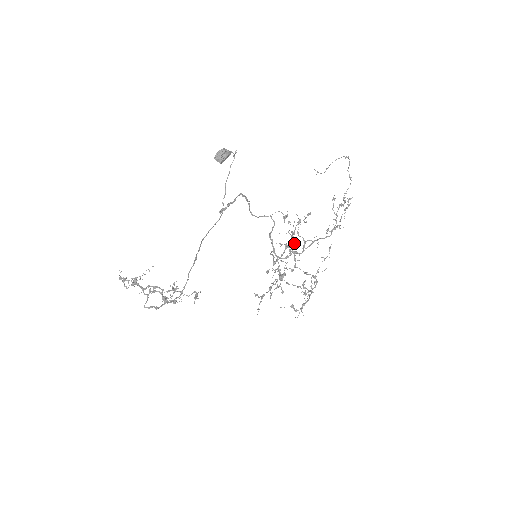
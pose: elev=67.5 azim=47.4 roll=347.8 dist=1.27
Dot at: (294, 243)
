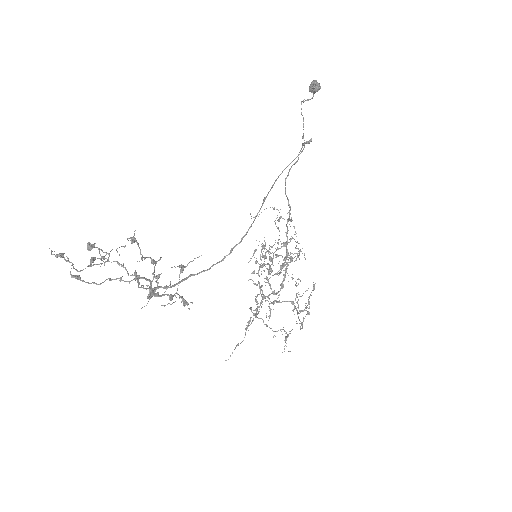
Dot at: (254, 272)
